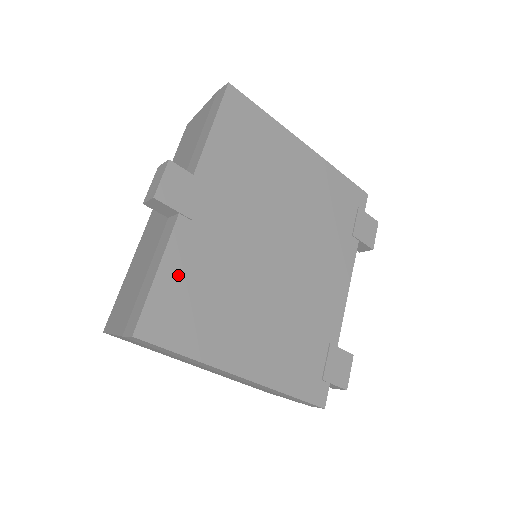
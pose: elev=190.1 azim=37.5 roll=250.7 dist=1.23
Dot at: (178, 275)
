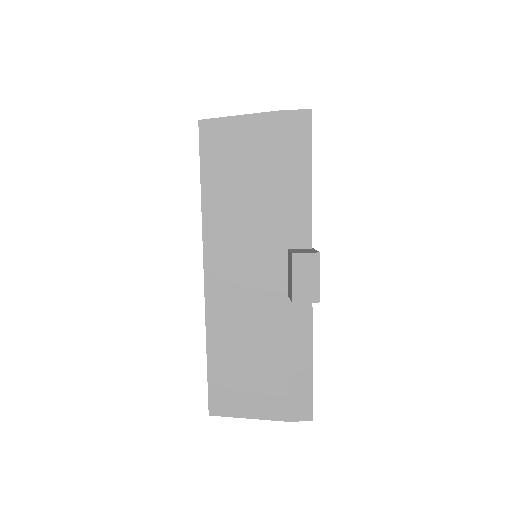
Dot at: occluded
